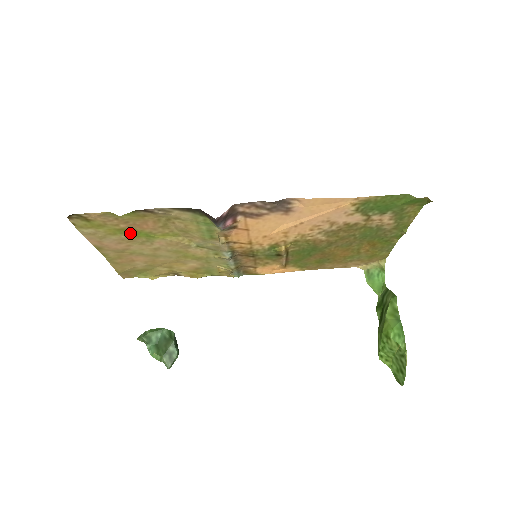
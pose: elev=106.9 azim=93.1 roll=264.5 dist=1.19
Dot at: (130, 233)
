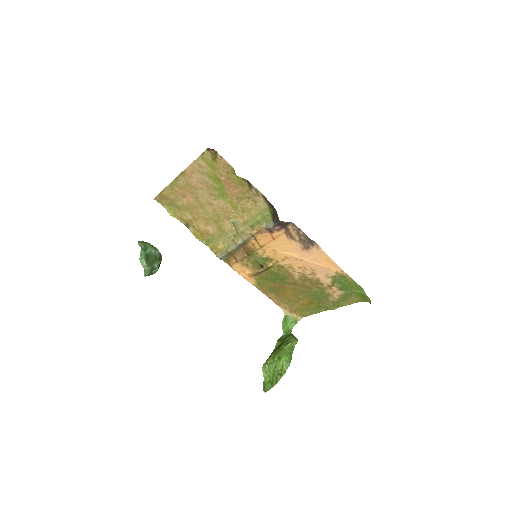
Dot at: (217, 184)
